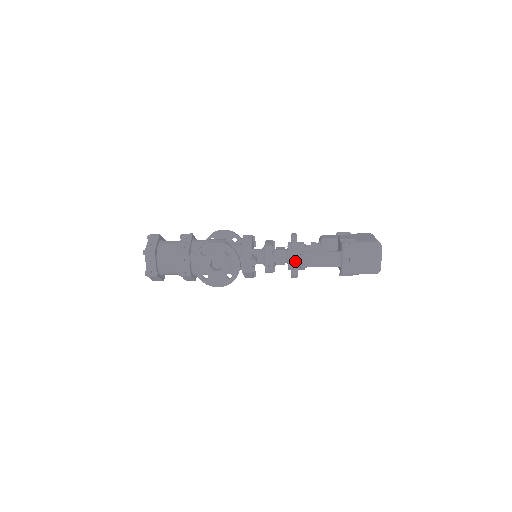
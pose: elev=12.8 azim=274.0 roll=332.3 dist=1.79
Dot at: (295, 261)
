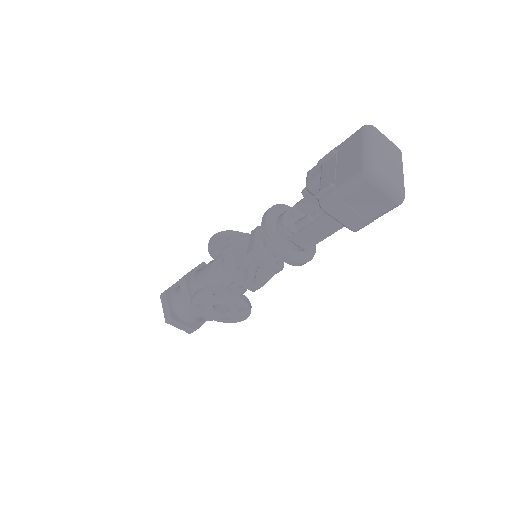
Dot at: (286, 259)
